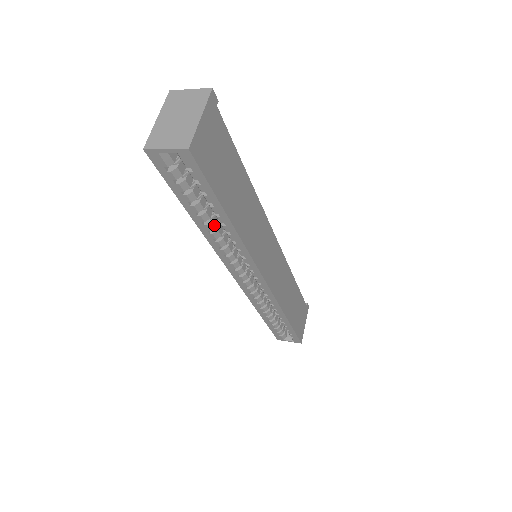
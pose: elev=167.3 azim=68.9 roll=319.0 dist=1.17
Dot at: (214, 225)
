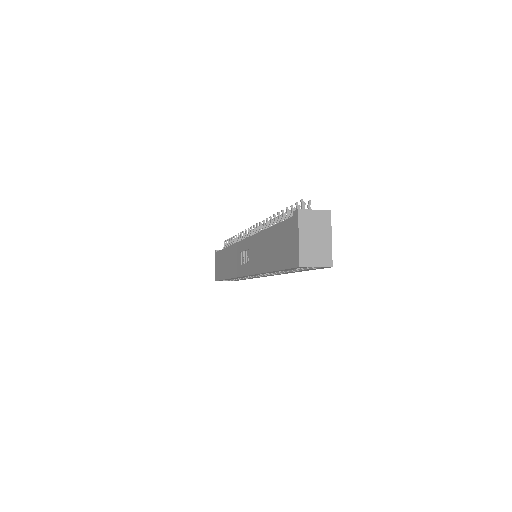
Dot at: occluded
